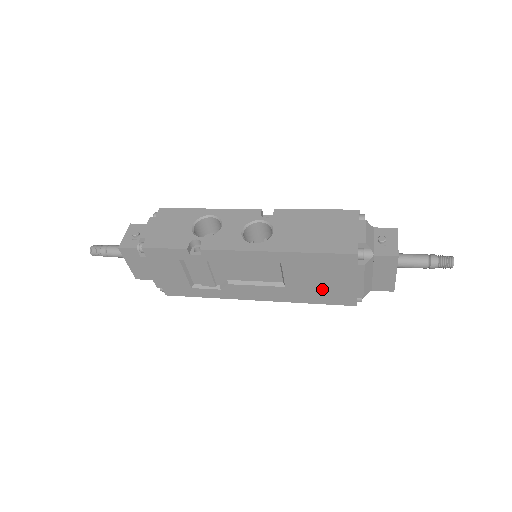
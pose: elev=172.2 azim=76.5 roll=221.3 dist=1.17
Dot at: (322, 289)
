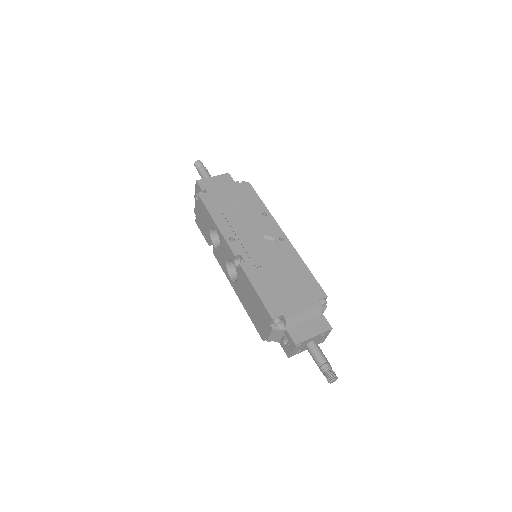
Dot at: occluded
